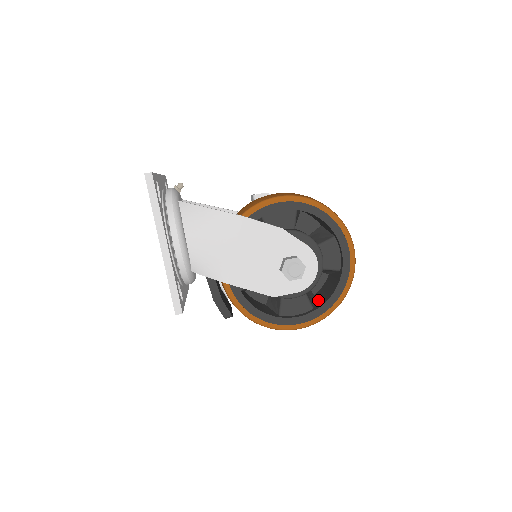
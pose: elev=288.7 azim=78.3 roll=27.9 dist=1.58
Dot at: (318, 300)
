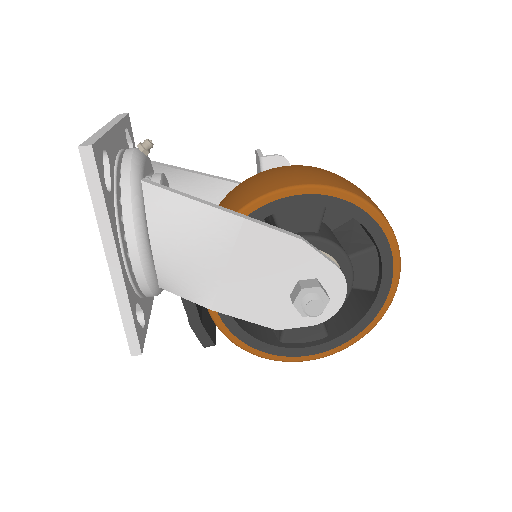
Dot at: (335, 321)
